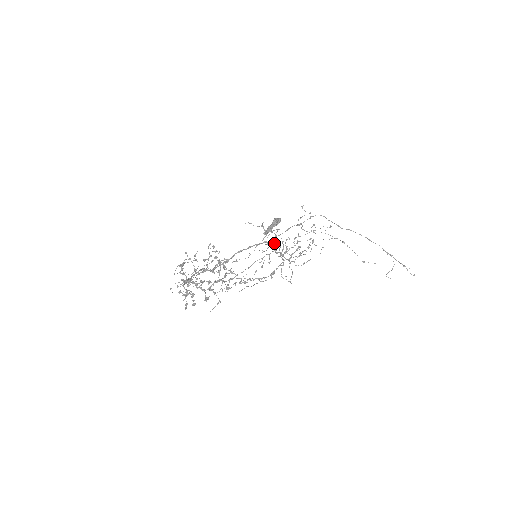
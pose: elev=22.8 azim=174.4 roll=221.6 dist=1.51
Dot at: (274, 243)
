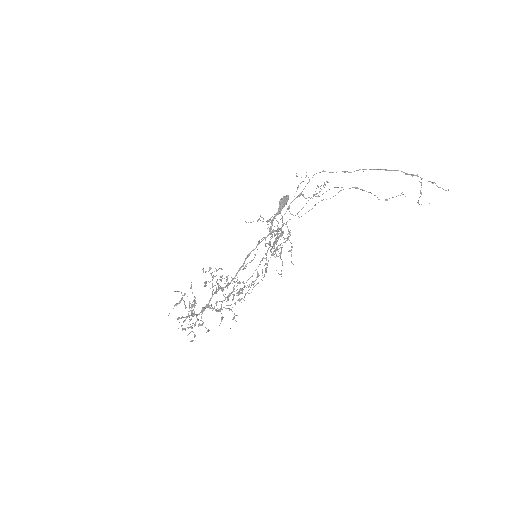
Dot at: (278, 230)
